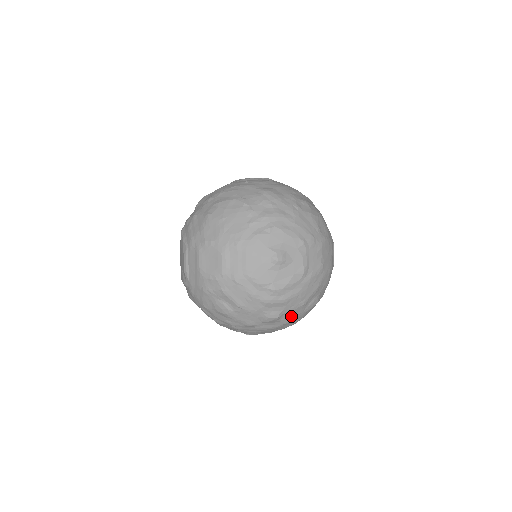
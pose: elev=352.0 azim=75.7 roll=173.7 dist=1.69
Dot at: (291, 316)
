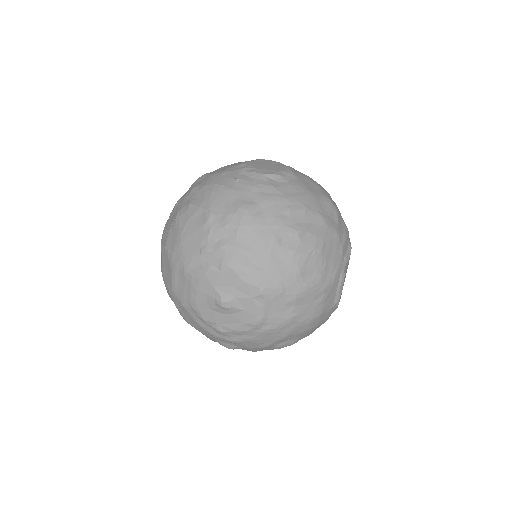
Dot at: (253, 350)
